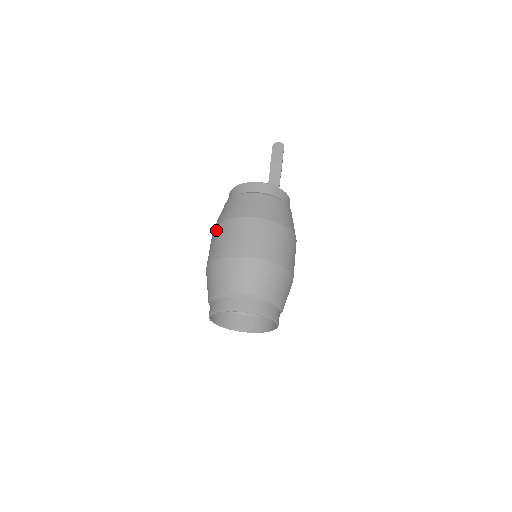
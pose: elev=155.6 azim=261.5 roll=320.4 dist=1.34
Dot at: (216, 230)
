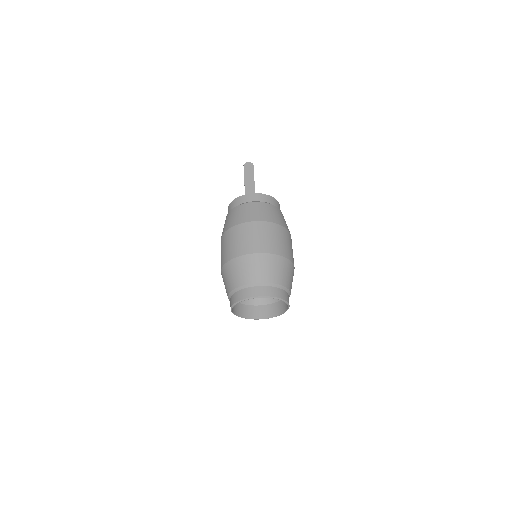
Dot at: (227, 235)
